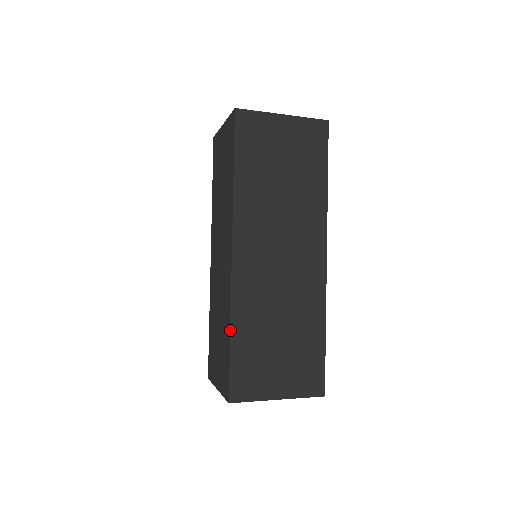
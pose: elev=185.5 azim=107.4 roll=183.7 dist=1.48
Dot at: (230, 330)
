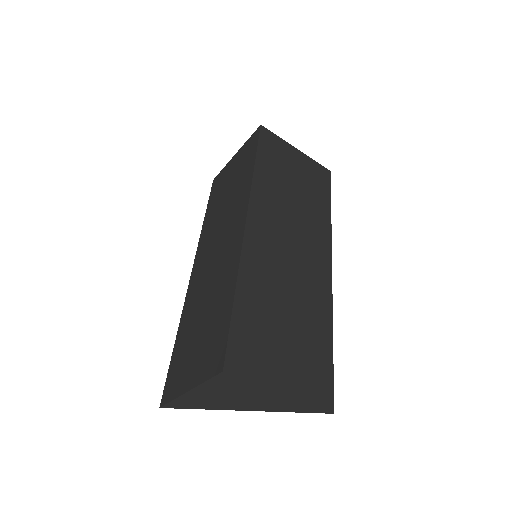
Dot at: (235, 287)
